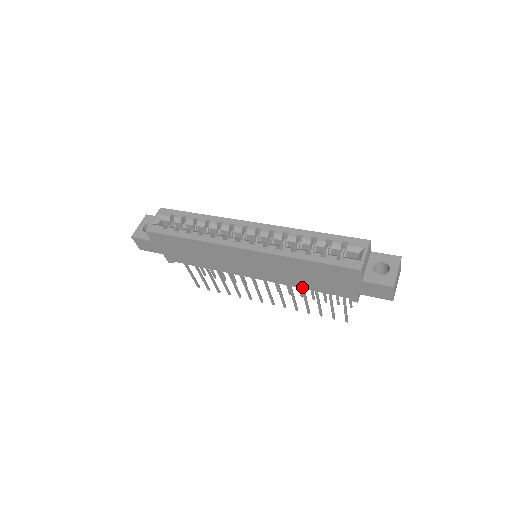
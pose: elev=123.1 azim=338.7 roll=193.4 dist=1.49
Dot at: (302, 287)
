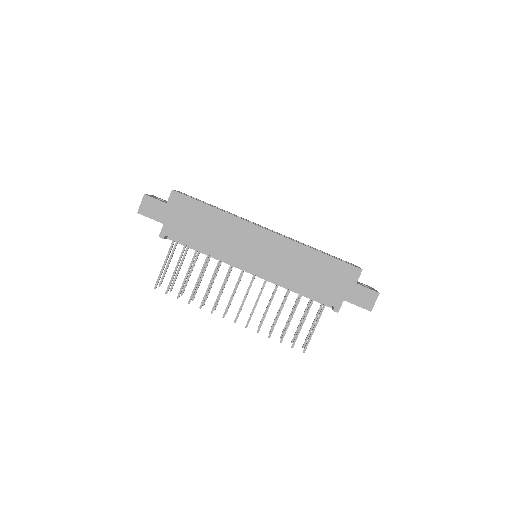
Dot at: (294, 288)
